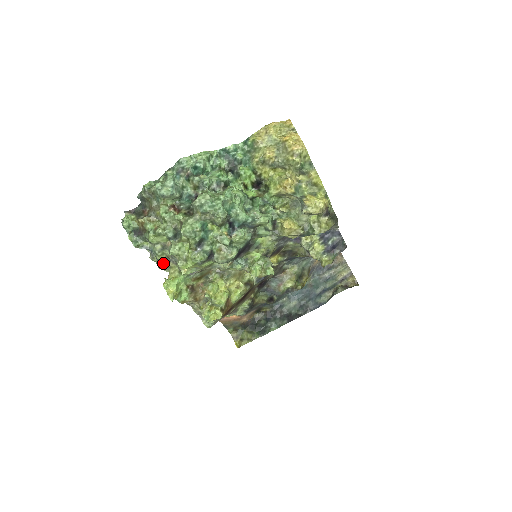
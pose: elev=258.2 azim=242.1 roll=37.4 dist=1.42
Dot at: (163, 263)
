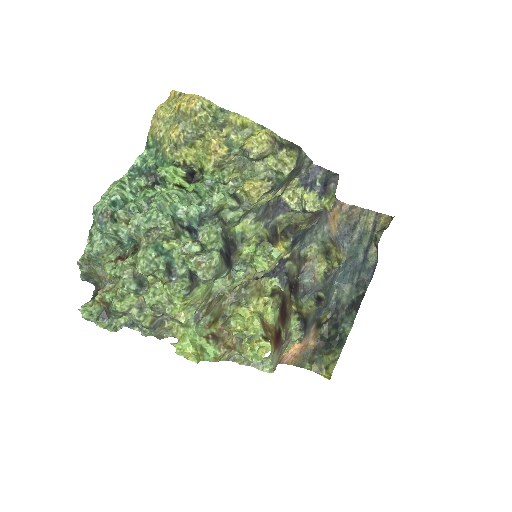
Dot at: (156, 328)
